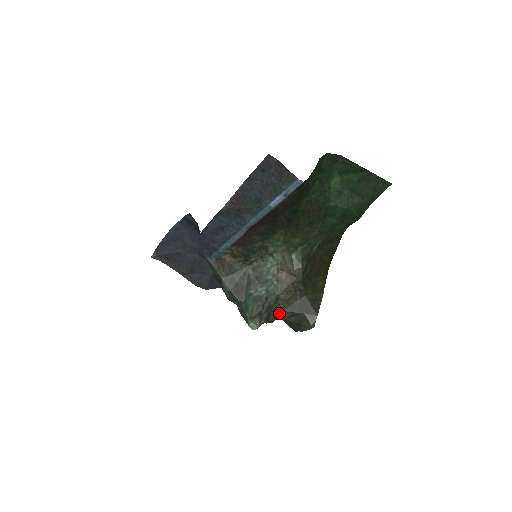
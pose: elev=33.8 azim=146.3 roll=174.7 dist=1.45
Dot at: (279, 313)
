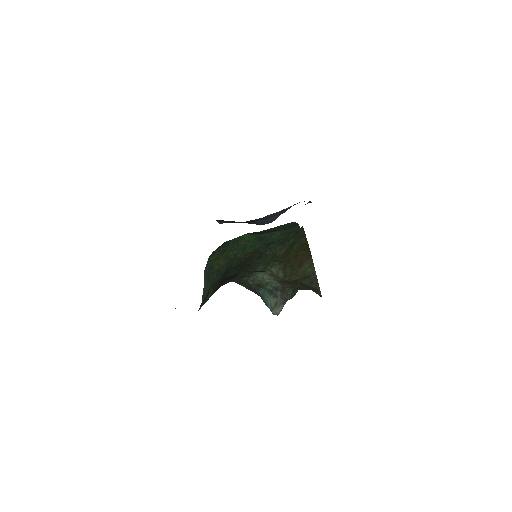
Dot at: (293, 292)
